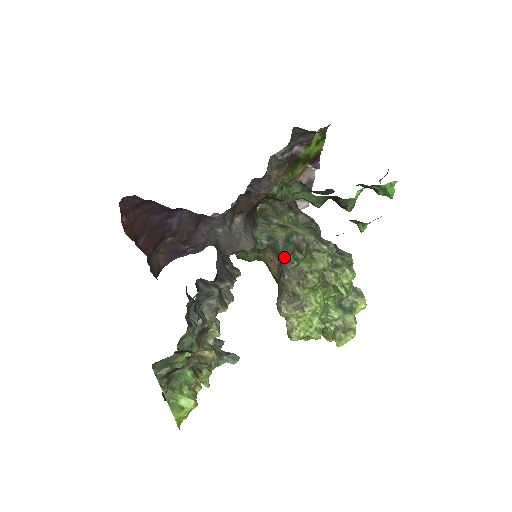
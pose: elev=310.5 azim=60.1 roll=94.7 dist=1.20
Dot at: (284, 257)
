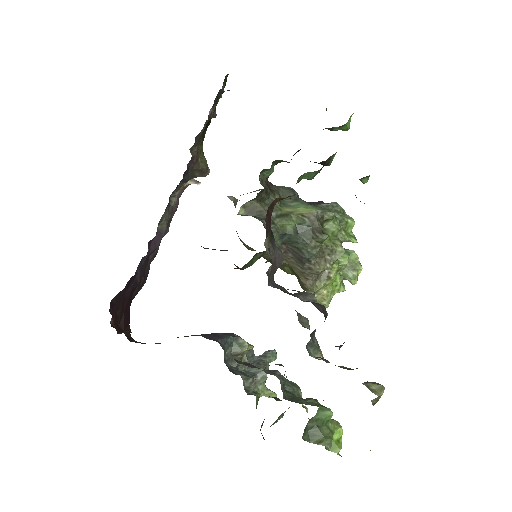
Dot at: (305, 245)
